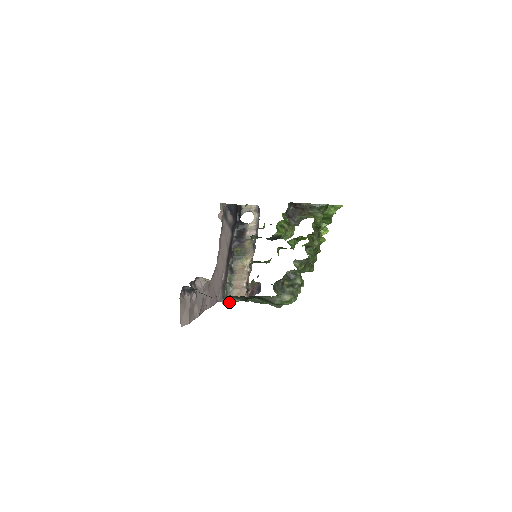
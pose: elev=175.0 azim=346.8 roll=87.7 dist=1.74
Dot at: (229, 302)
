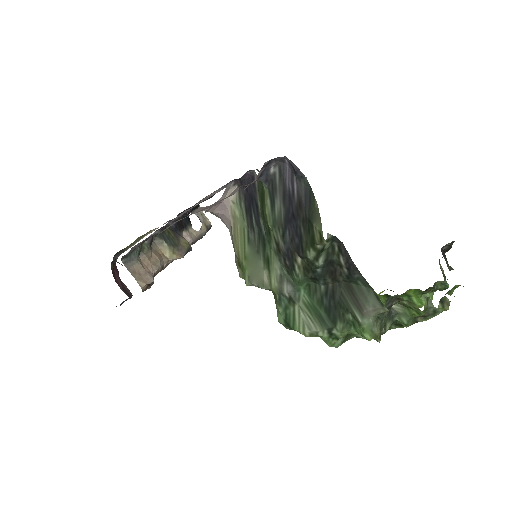
Dot at: (316, 250)
